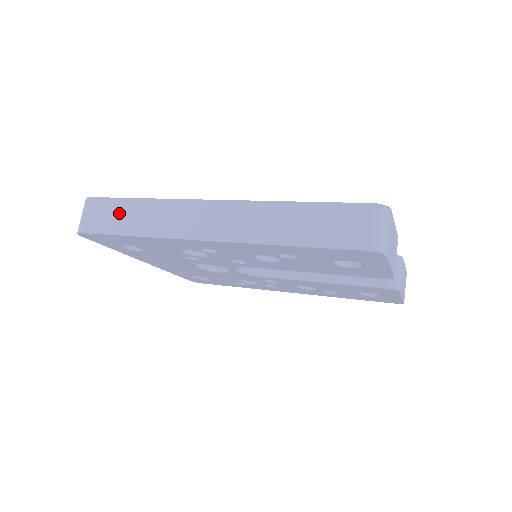
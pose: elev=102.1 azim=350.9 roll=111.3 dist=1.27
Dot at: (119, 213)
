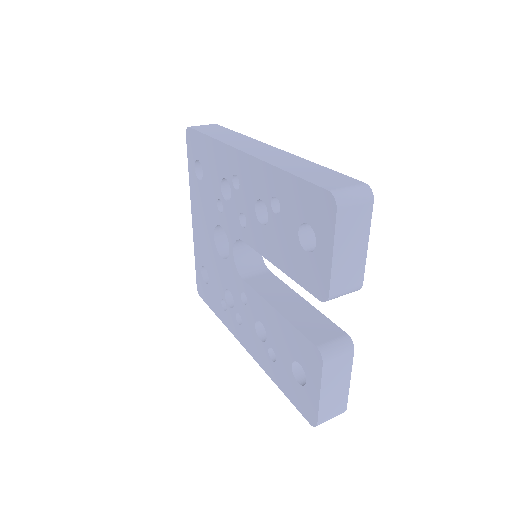
Dot at: (219, 131)
